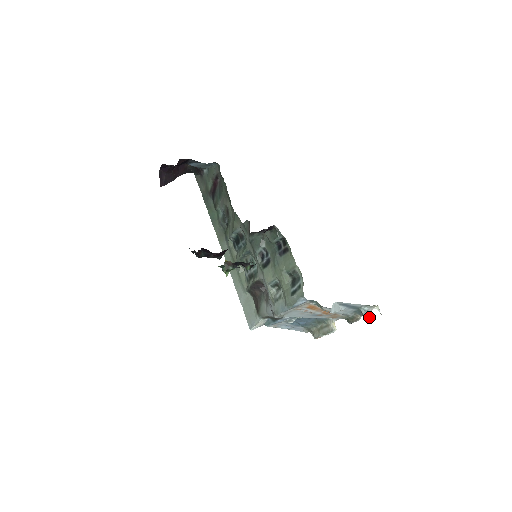
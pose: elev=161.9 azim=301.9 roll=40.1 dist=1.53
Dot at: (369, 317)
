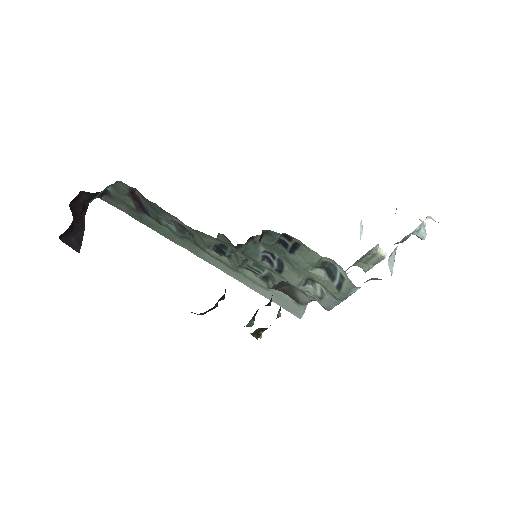
Dot at: (425, 233)
